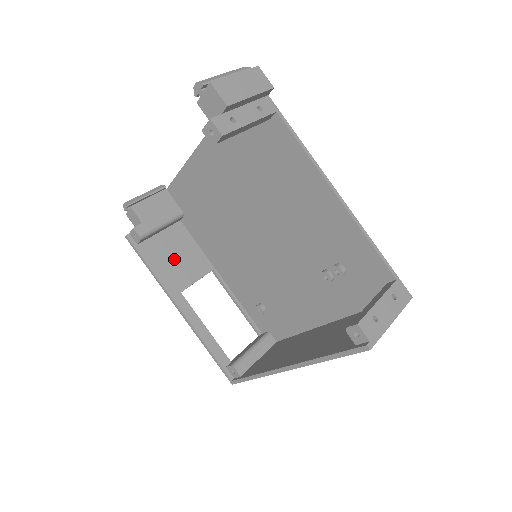
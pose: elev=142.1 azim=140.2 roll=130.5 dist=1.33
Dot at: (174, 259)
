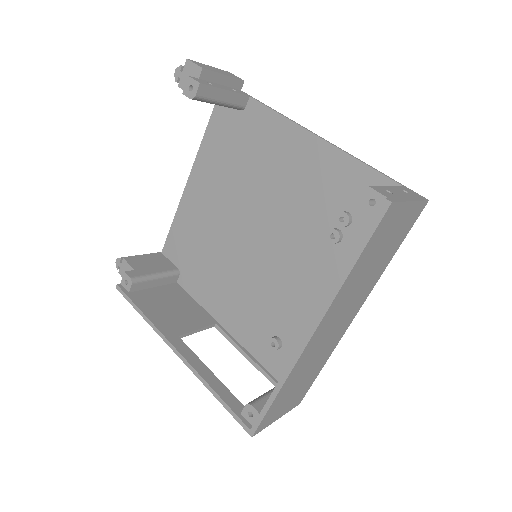
Dot at: (170, 309)
